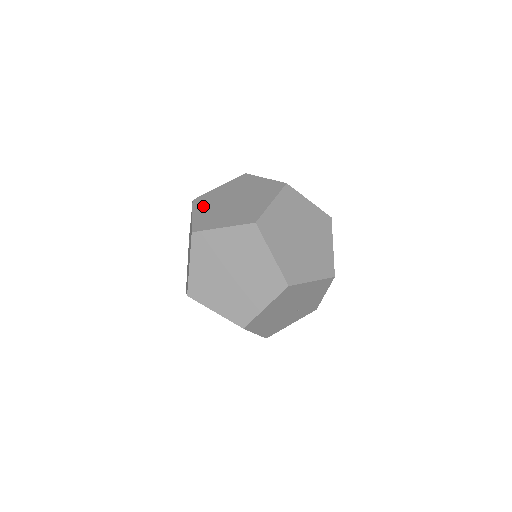
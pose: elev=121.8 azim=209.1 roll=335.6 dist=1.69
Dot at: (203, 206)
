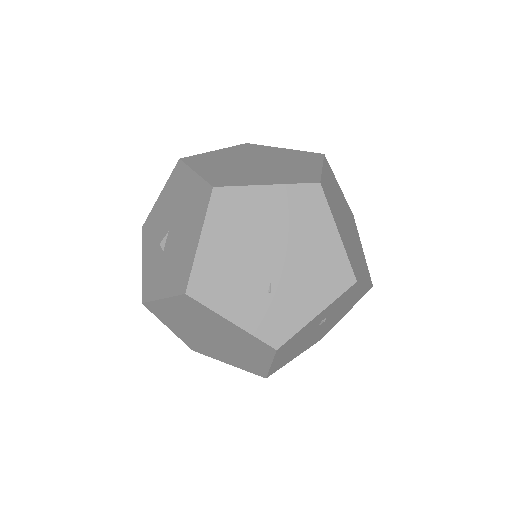
Dot at: occluded
